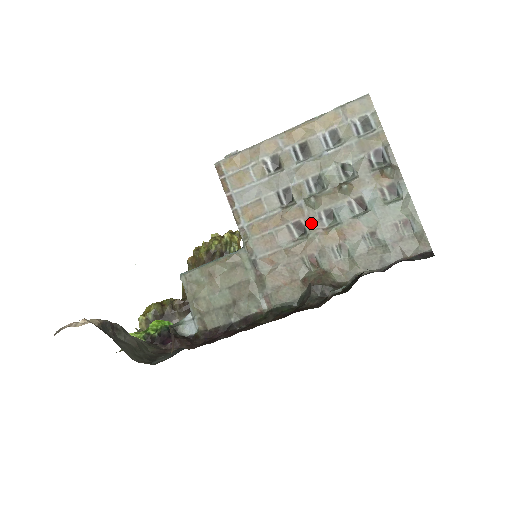
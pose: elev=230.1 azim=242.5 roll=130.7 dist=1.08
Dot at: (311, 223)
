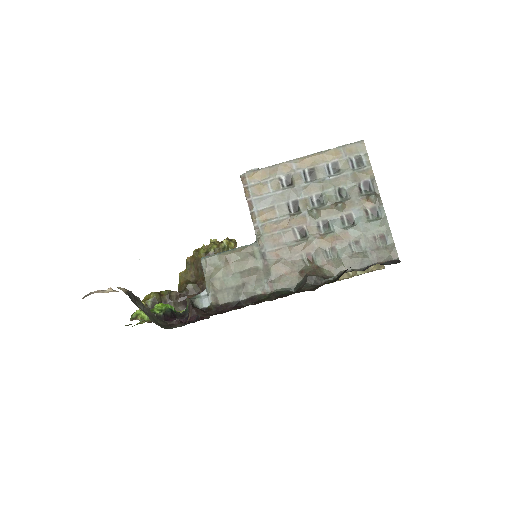
Dot at: (311, 229)
